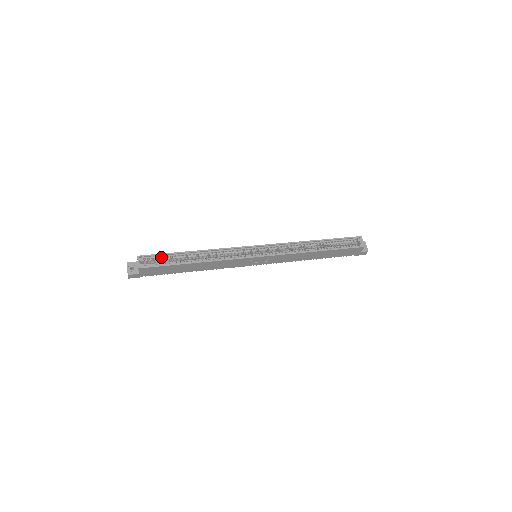
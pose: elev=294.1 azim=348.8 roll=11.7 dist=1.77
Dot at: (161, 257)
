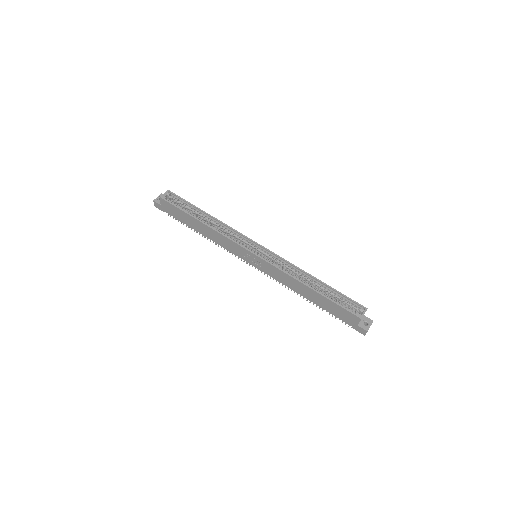
Dot at: (183, 202)
